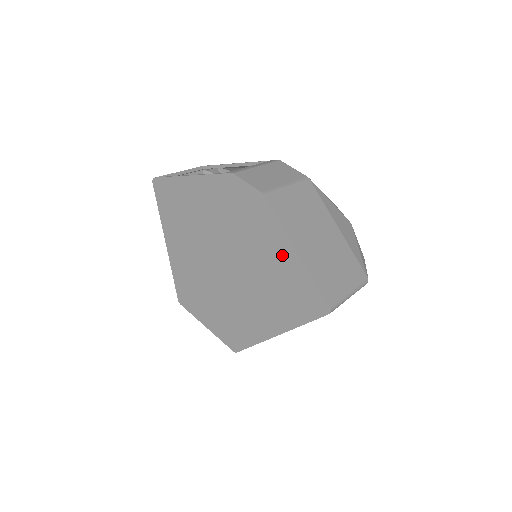
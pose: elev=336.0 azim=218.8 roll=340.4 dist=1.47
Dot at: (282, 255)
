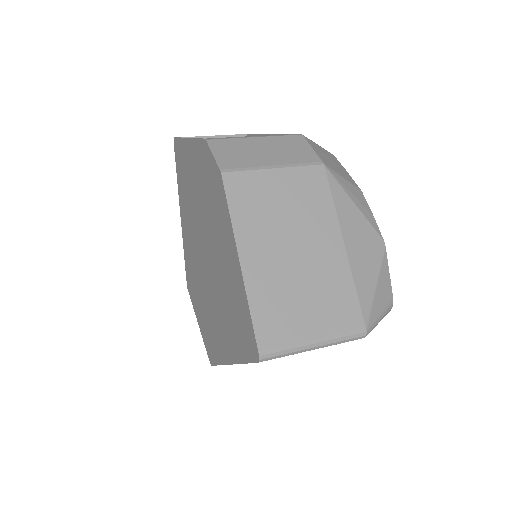
Dot at: (231, 261)
